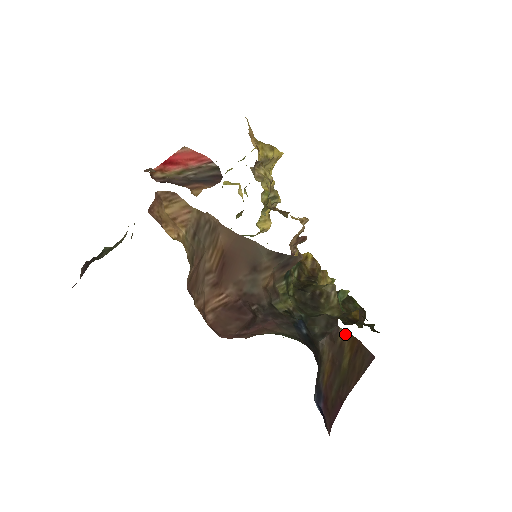
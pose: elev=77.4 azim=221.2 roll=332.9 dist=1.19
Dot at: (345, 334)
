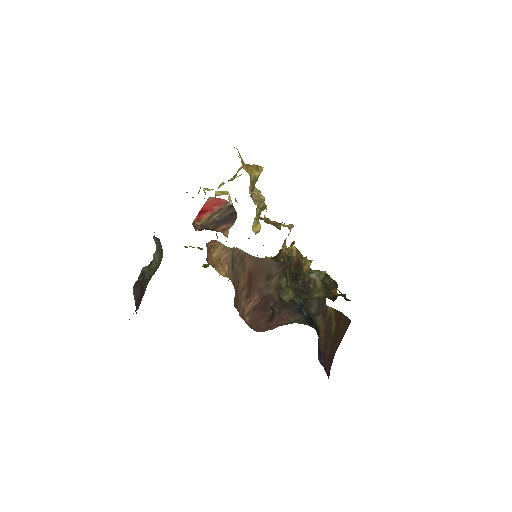
Dot at: (331, 310)
